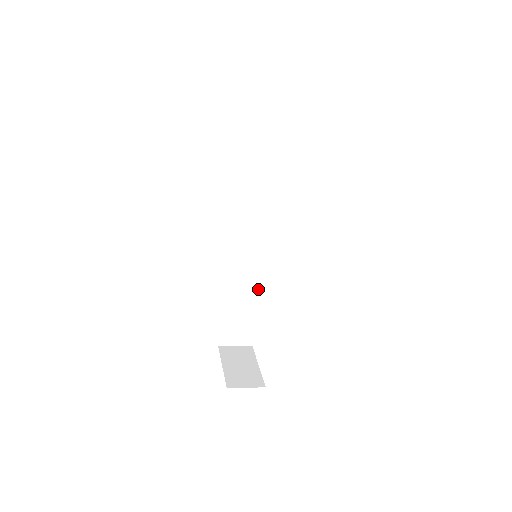
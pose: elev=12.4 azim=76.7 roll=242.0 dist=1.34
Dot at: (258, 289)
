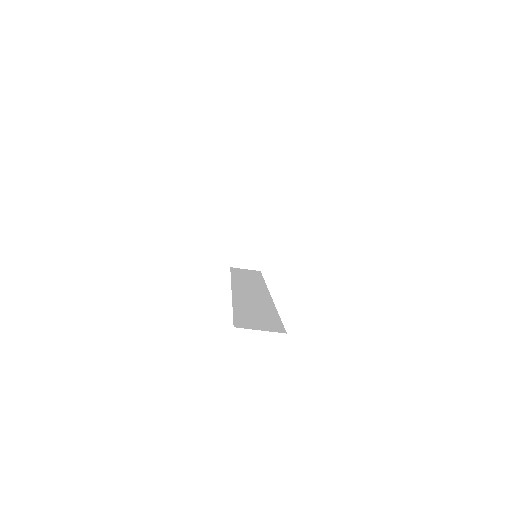
Dot at: (272, 307)
